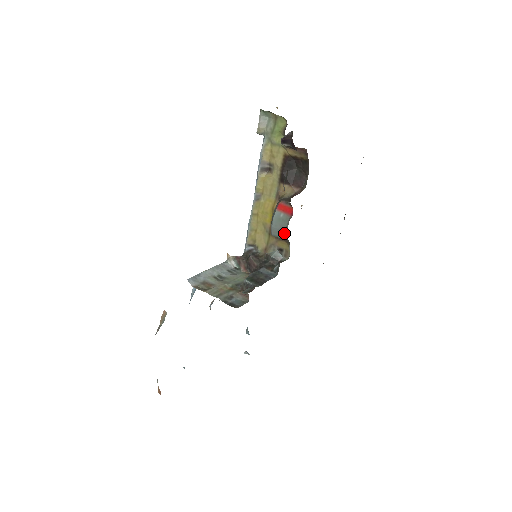
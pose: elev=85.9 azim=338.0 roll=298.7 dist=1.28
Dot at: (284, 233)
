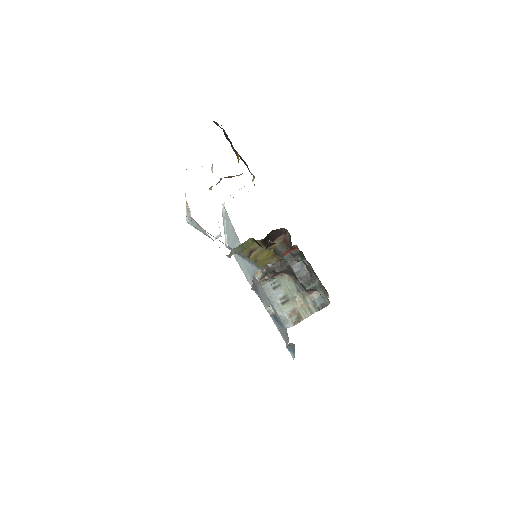
Dot at: occluded
